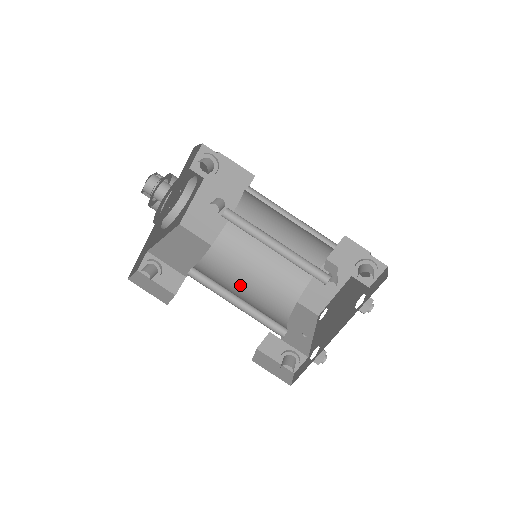
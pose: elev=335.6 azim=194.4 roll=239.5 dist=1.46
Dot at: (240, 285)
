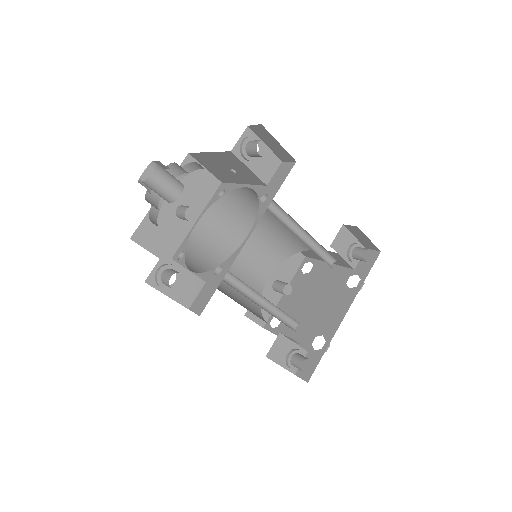
Dot at: occluded
